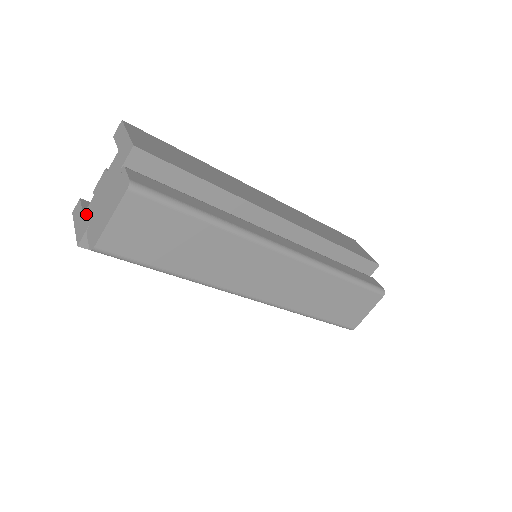
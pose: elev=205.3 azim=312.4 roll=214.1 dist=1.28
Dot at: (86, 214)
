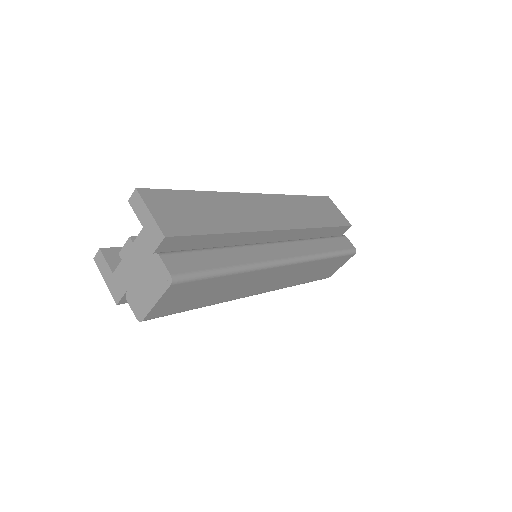
Dot at: (117, 276)
